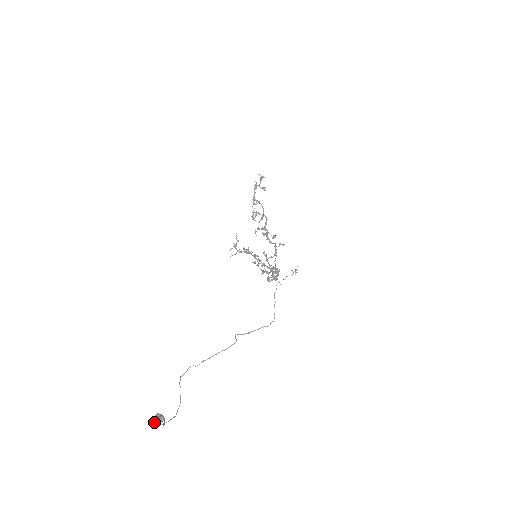
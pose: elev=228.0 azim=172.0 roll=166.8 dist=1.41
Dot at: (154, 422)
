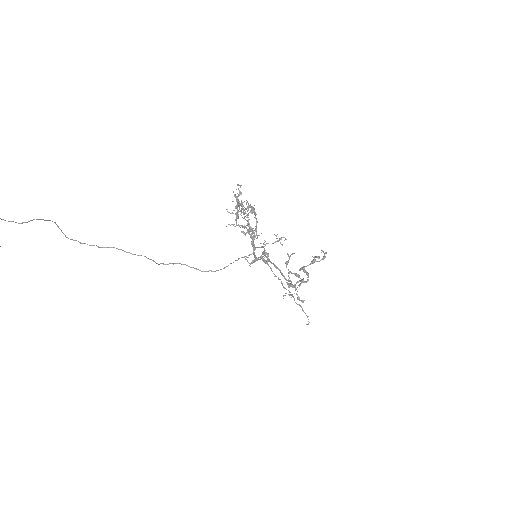
Dot at: out of frame
